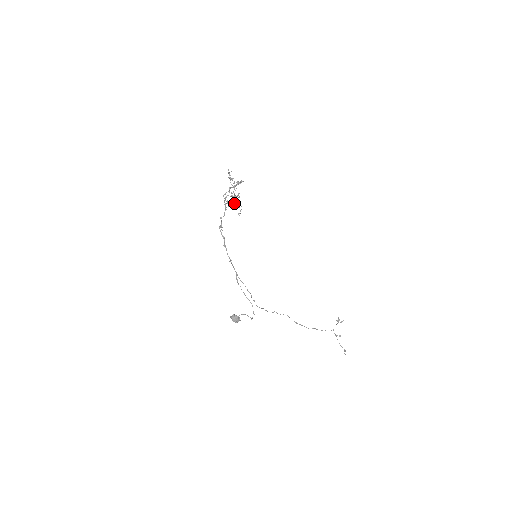
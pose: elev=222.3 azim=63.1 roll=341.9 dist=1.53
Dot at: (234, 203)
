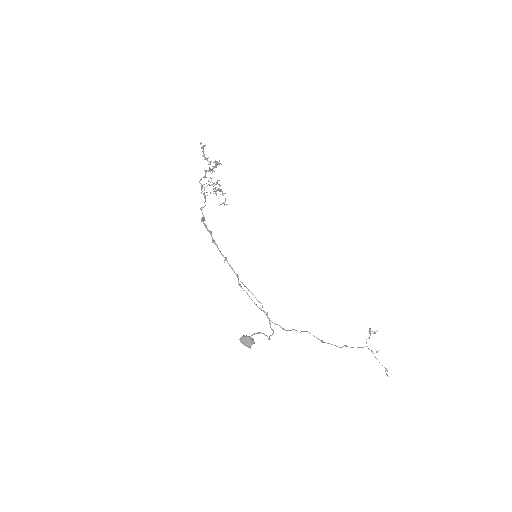
Dot at: occluded
